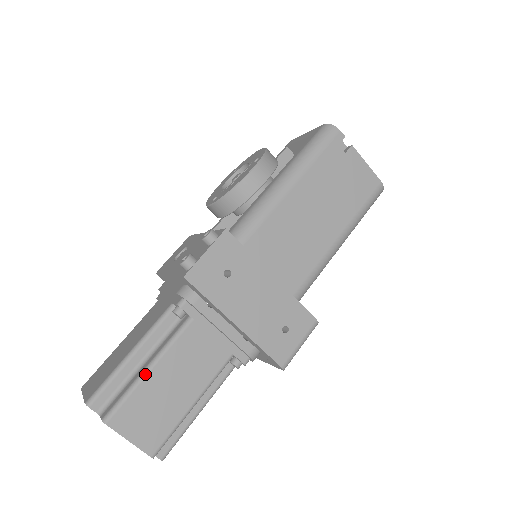
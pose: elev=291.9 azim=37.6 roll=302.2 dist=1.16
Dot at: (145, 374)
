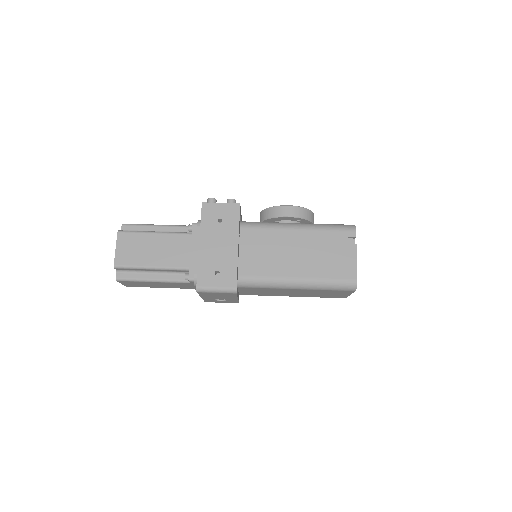
Dot at: (151, 232)
